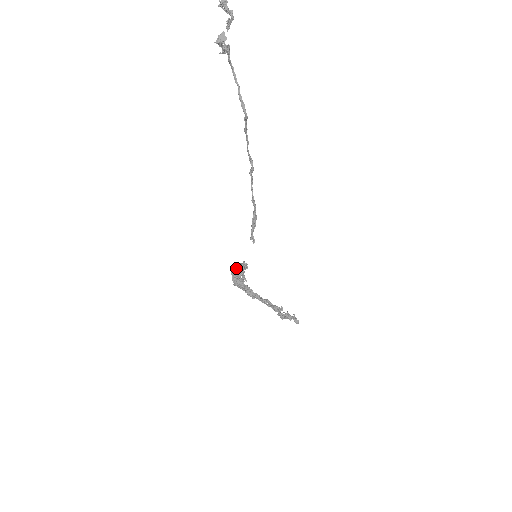
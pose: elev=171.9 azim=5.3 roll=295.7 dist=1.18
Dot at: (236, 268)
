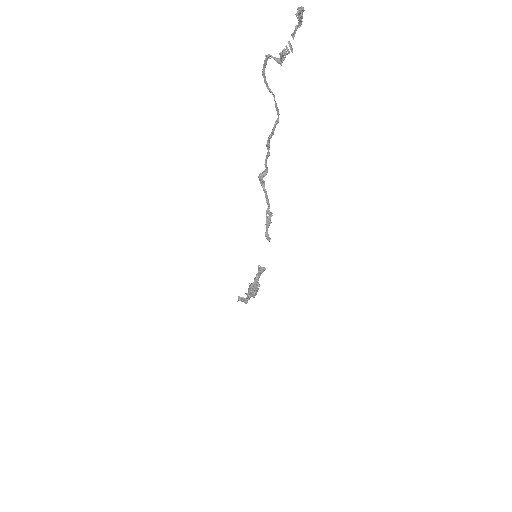
Dot at: (256, 278)
